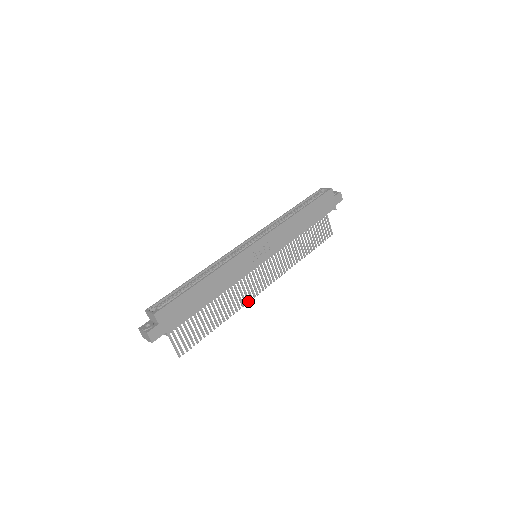
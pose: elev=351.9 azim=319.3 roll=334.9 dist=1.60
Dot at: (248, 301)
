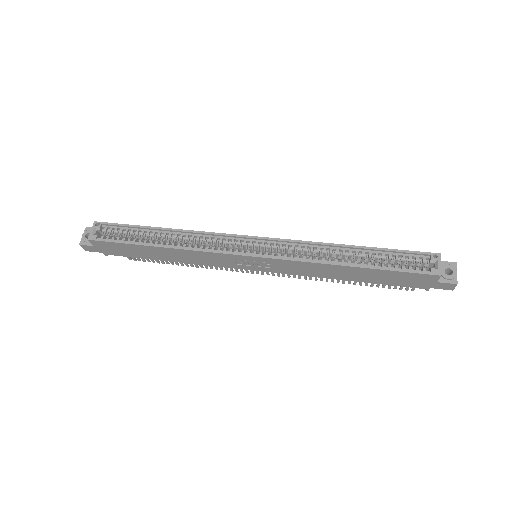
Dot at: (231, 270)
